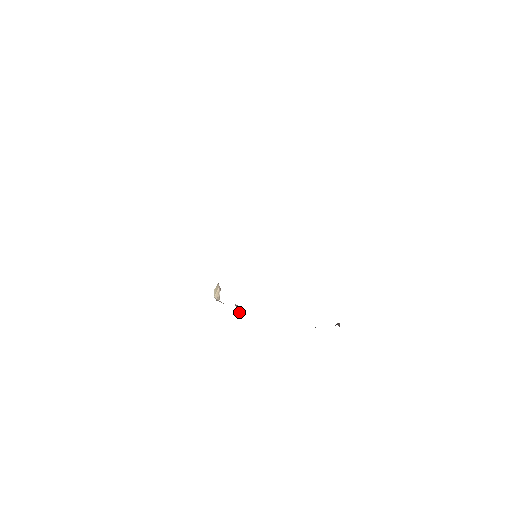
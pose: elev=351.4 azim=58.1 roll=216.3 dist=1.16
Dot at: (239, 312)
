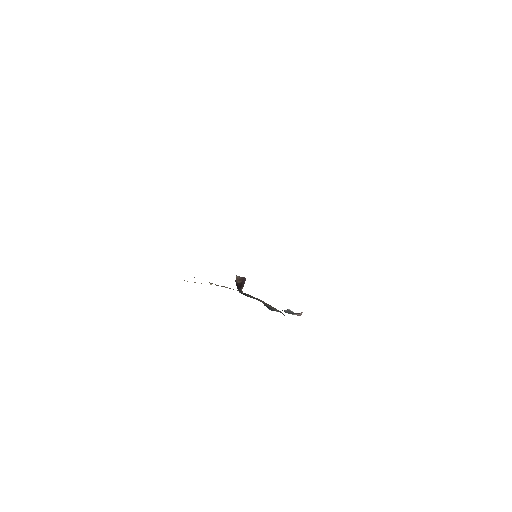
Dot at: (242, 287)
